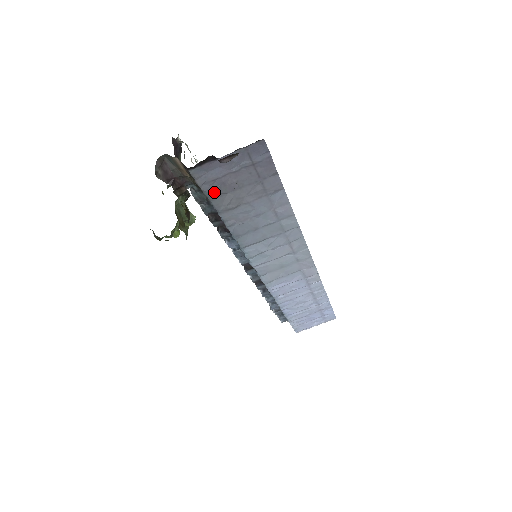
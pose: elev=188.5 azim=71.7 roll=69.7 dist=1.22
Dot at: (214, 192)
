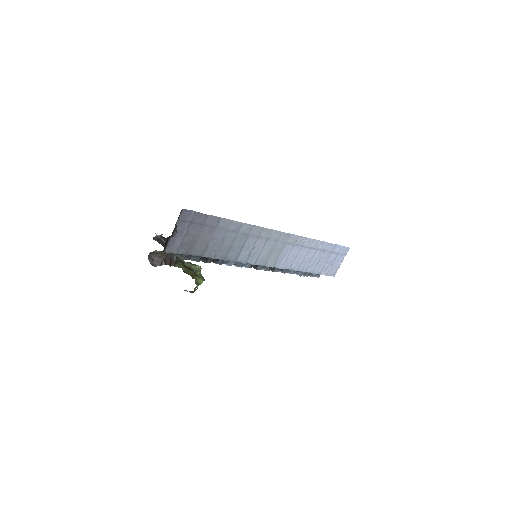
Dot at: (187, 250)
